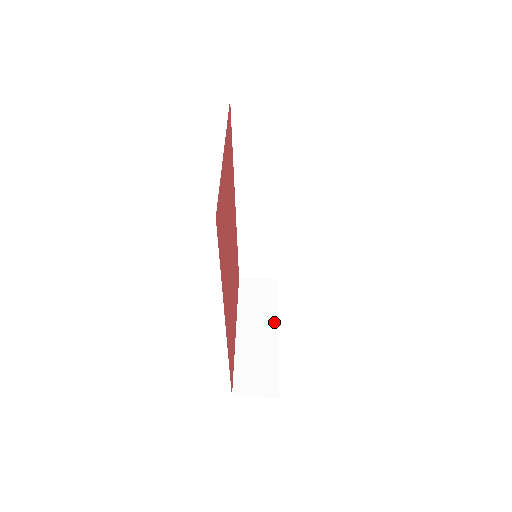
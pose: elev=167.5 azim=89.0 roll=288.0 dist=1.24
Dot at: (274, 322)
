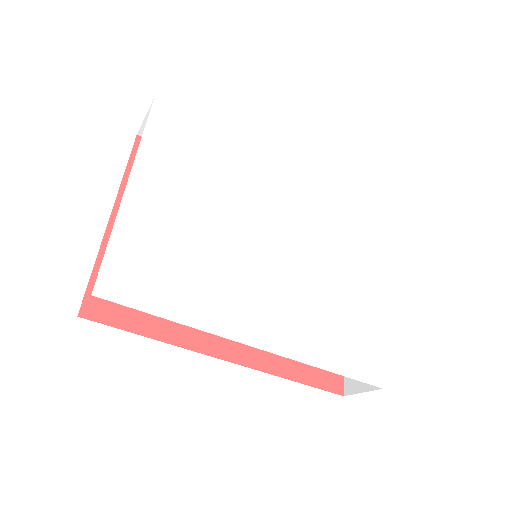
Dot at: (380, 282)
